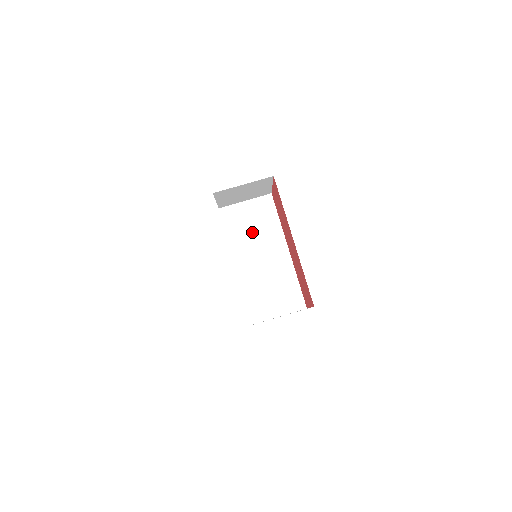
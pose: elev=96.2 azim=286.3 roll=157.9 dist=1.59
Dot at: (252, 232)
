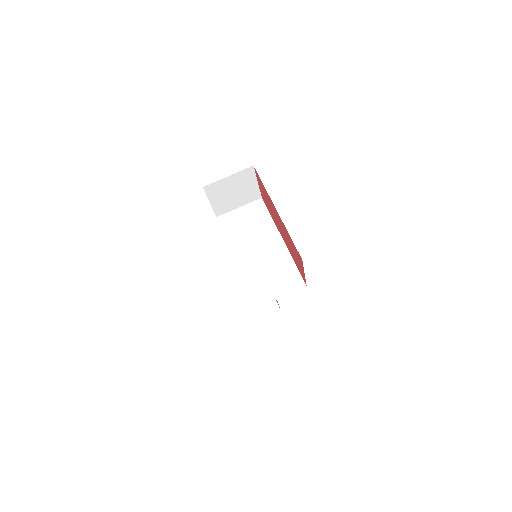
Dot at: (248, 231)
